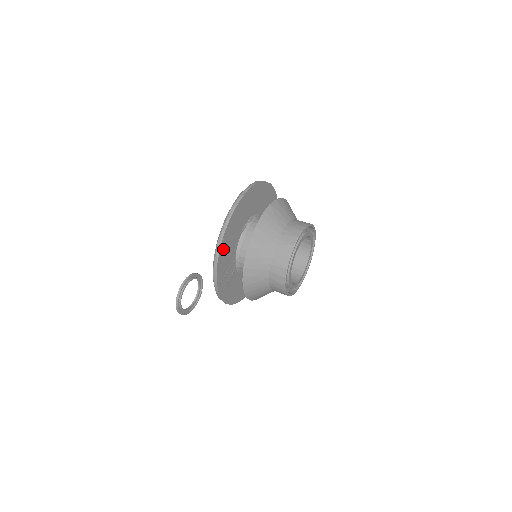
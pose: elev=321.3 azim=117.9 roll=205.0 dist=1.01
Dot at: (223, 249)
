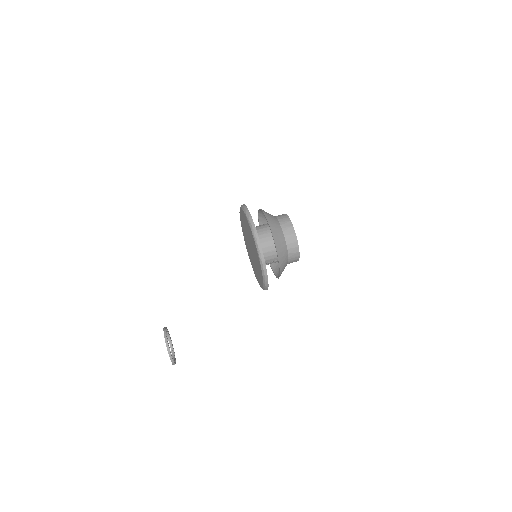
Dot at: (261, 250)
